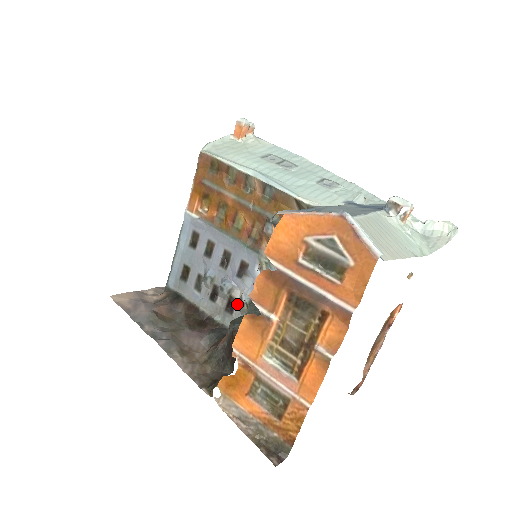
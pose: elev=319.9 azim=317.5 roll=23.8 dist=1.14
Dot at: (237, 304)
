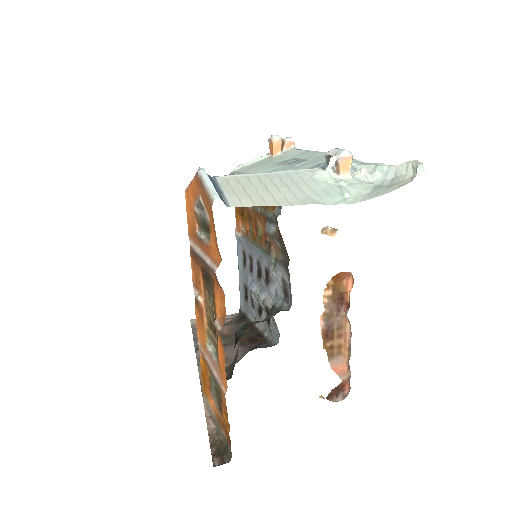
Dot at: occluded
